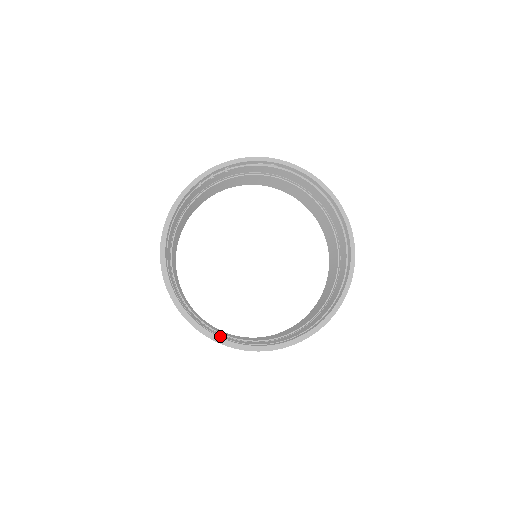
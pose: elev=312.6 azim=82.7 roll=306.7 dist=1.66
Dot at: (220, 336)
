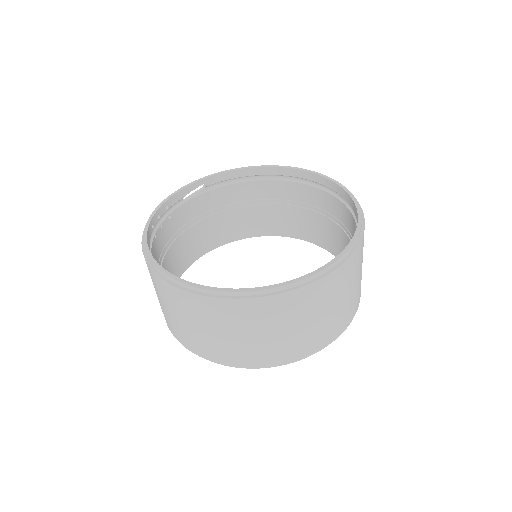
Dot at: occluded
